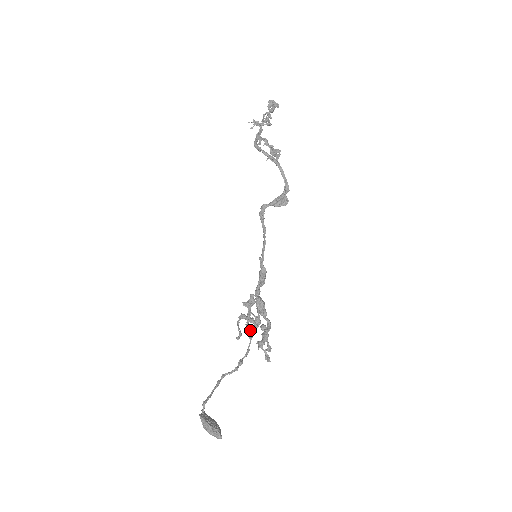
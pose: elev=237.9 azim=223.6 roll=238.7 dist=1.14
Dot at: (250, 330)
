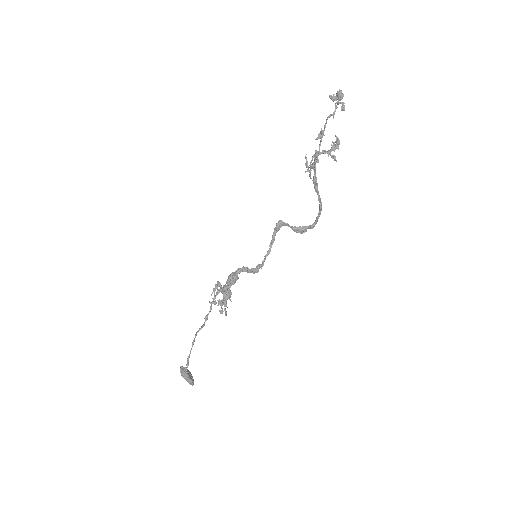
Dot at: (226, 306)
